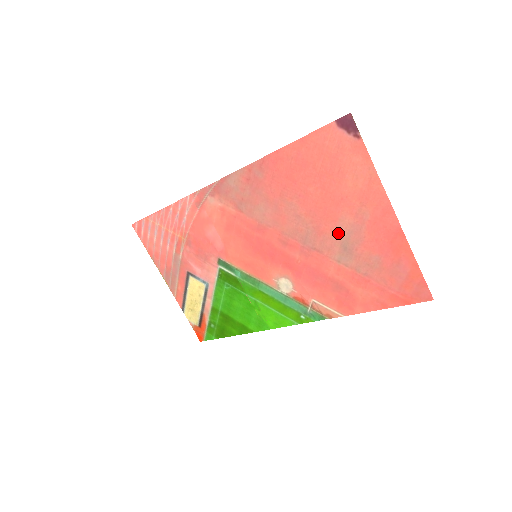
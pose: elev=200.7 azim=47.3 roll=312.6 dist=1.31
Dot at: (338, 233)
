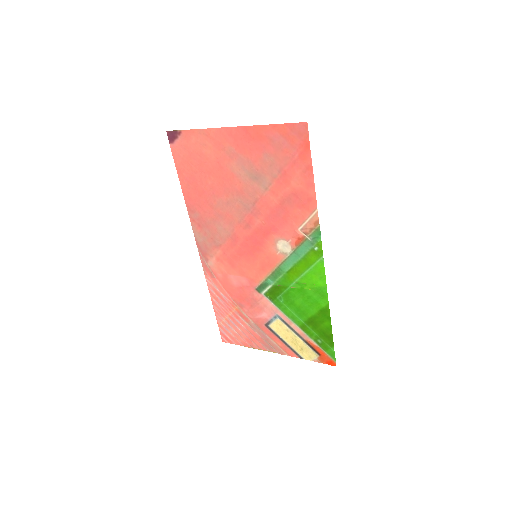
Dot at: (243, 178)
